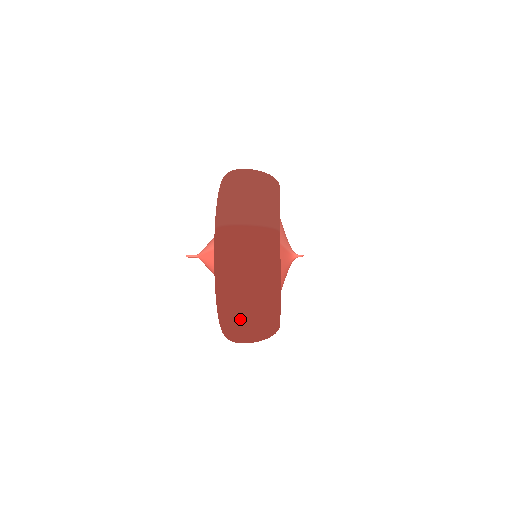
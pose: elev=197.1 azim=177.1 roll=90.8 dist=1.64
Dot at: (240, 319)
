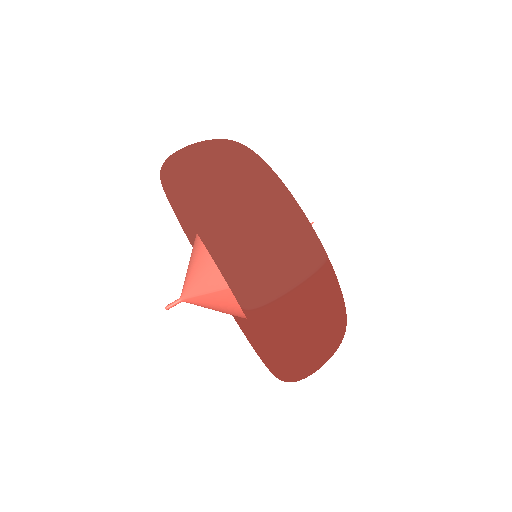
Dot at: occluded
